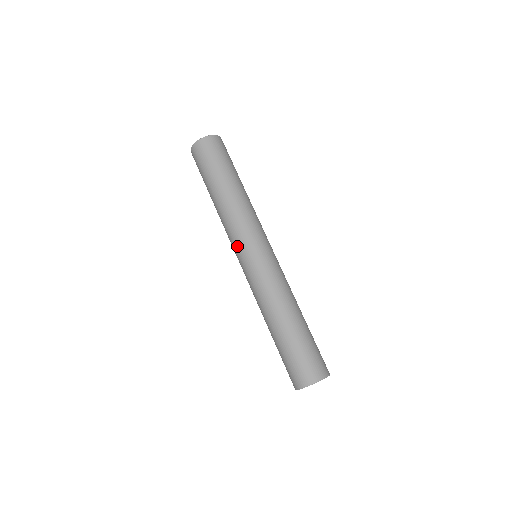
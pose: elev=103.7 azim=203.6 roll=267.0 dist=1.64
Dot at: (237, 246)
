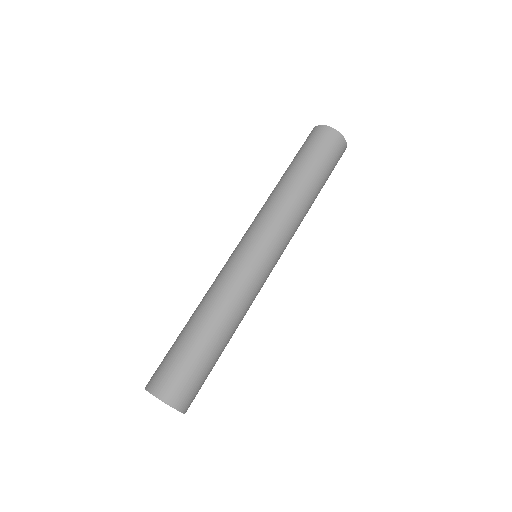
Dot at: (259, 231)
